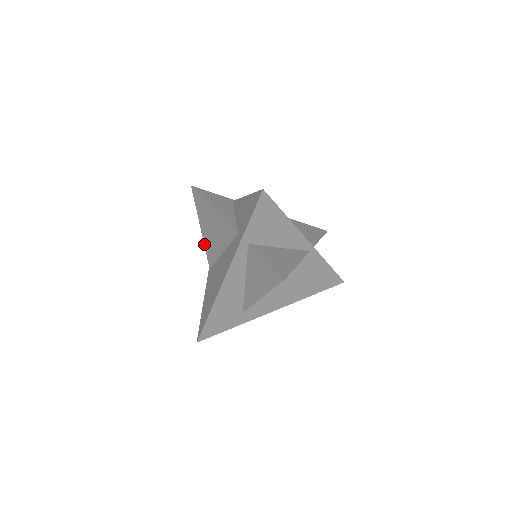
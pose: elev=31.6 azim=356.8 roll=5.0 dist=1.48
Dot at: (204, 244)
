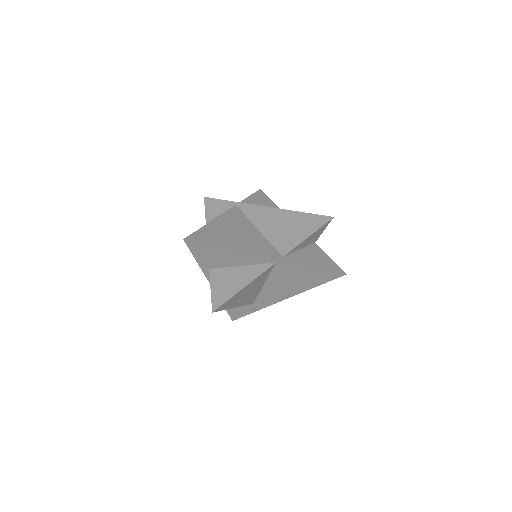
Dot at: occluded
